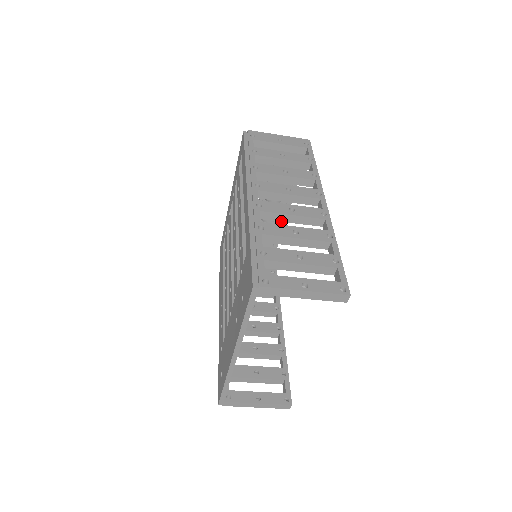
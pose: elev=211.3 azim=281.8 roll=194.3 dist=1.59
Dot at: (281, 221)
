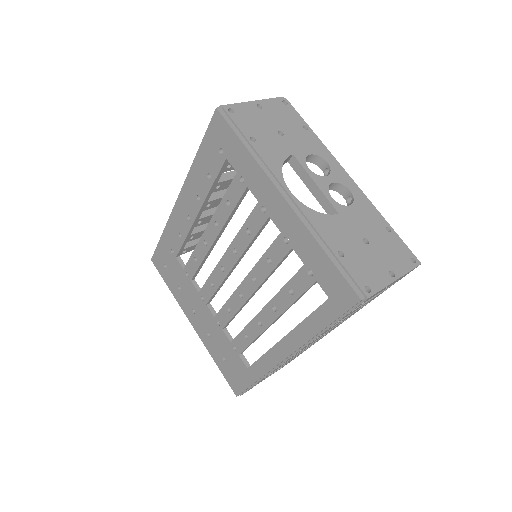
Dot at: occluded
